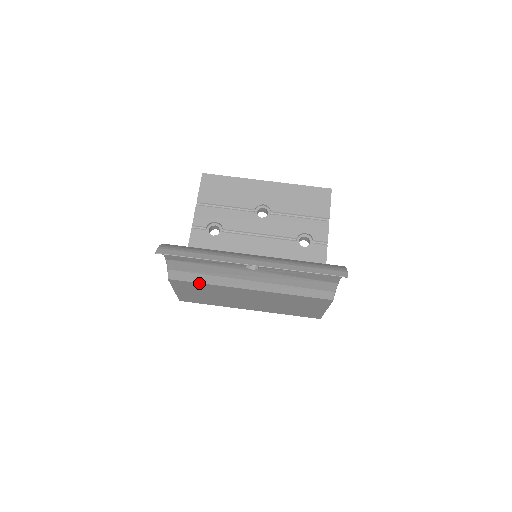
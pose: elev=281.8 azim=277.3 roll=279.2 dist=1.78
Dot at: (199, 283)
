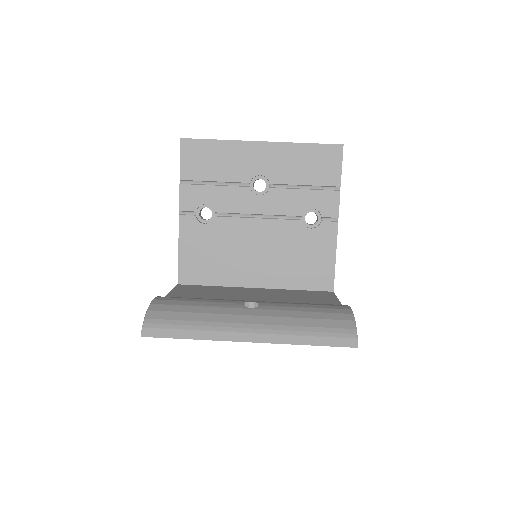
Dot at: occluded
